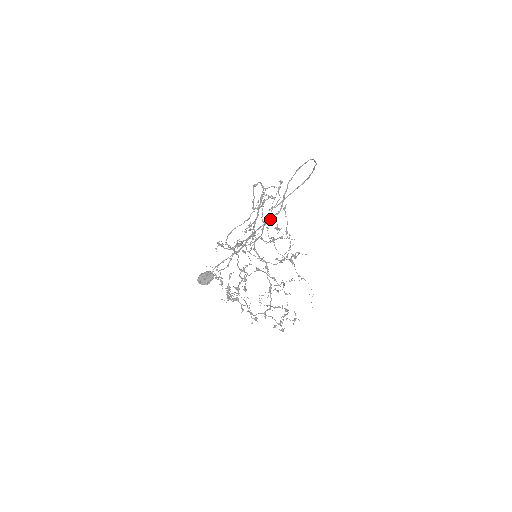
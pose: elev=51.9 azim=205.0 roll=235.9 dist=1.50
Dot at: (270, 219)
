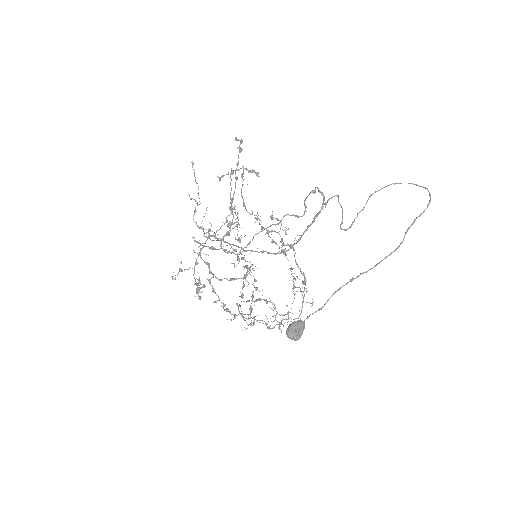
Dot at: occluded
